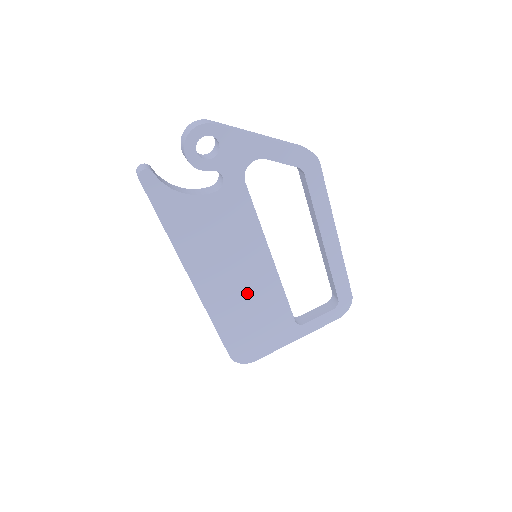
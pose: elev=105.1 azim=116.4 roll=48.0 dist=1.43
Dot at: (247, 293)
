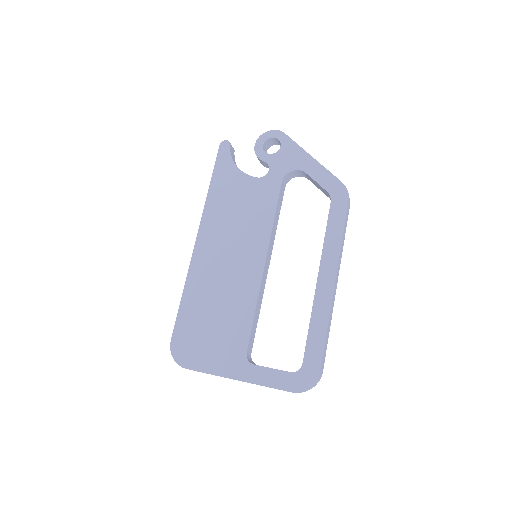
Dot at: (226, 281)
